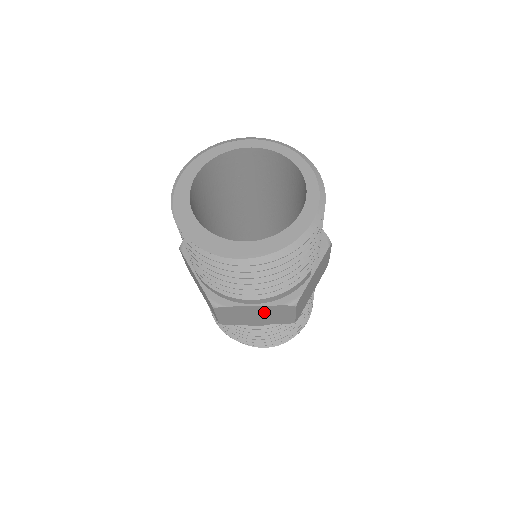
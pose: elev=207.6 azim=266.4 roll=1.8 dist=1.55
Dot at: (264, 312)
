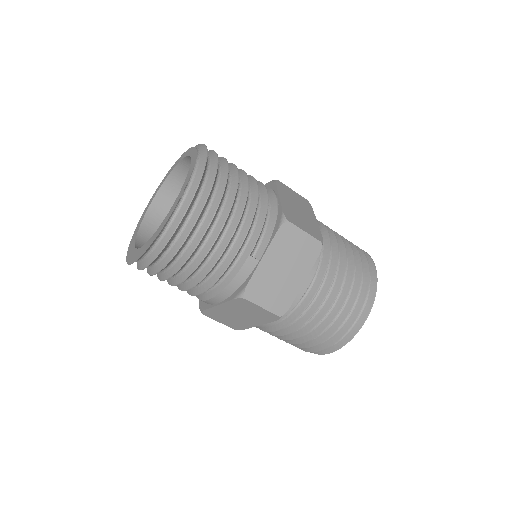
Dot at: (237, 310)
